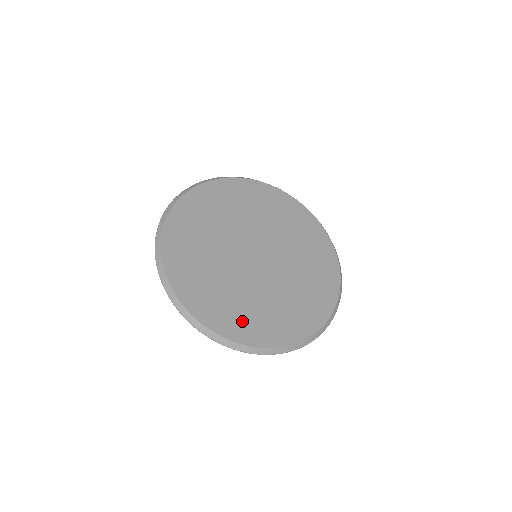
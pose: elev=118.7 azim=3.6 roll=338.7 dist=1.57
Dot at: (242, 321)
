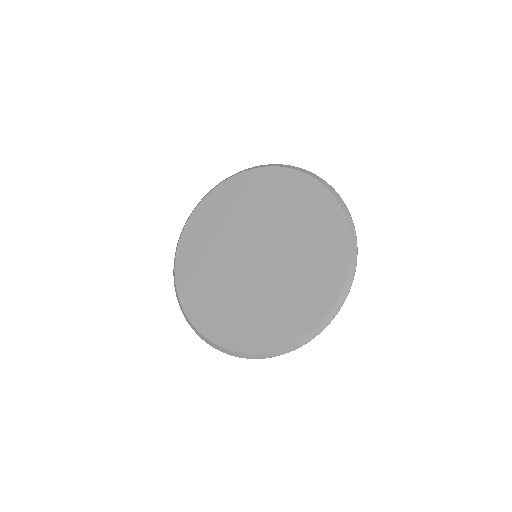
Dot at: (246, 330)
